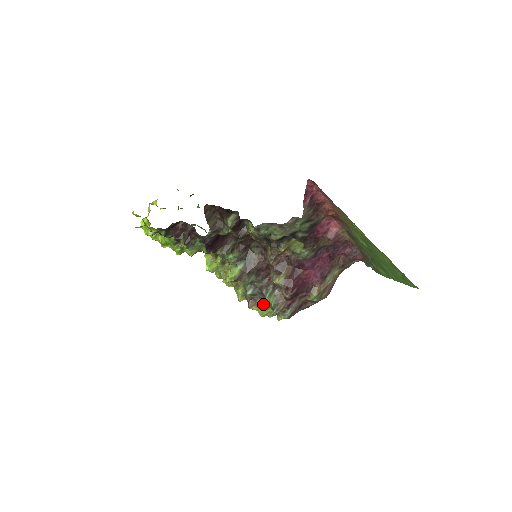
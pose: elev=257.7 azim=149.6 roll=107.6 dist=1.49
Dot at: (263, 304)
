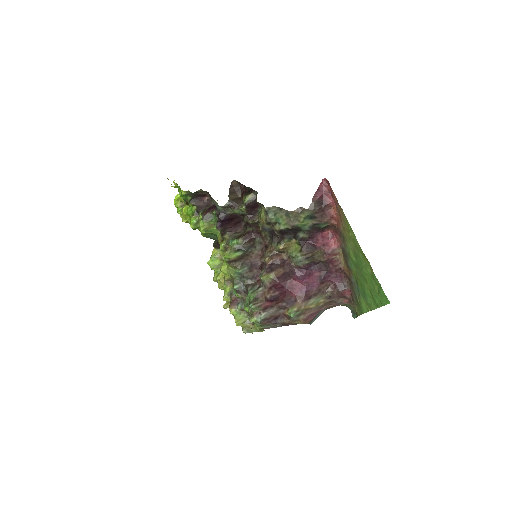
Dot at: (243, 310)
